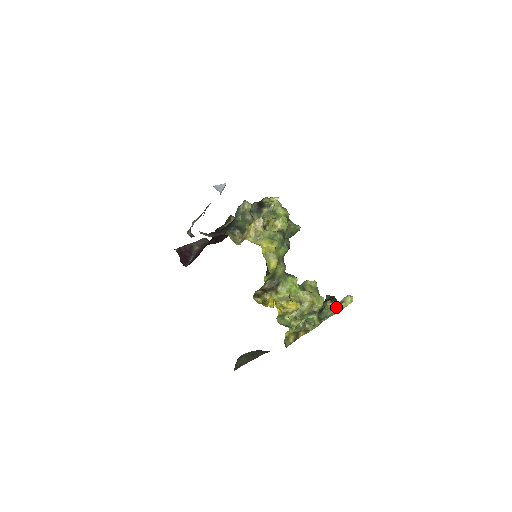
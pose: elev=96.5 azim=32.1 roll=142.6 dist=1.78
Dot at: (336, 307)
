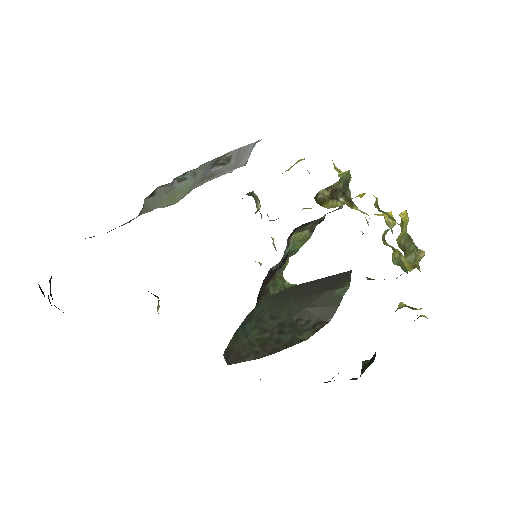
Dot at: (416, 309)
